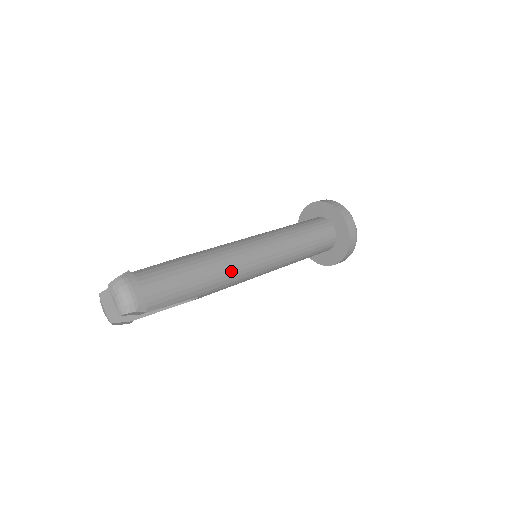
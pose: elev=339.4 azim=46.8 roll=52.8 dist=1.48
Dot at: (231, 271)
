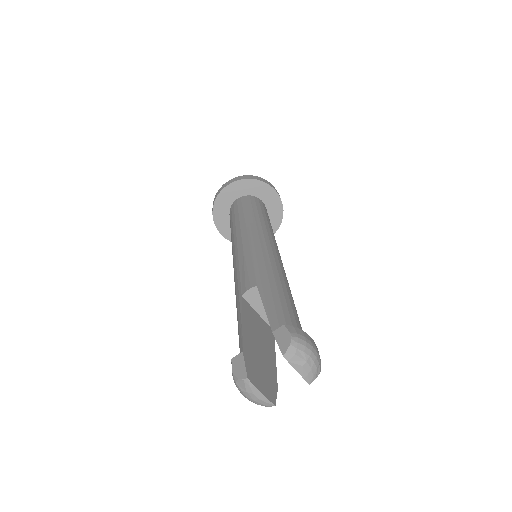
Dot at: occluded
